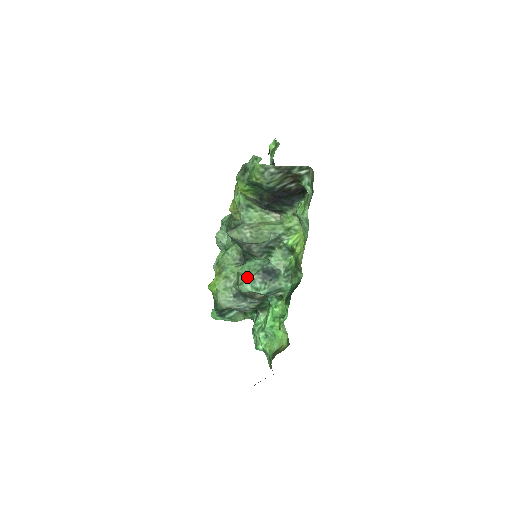
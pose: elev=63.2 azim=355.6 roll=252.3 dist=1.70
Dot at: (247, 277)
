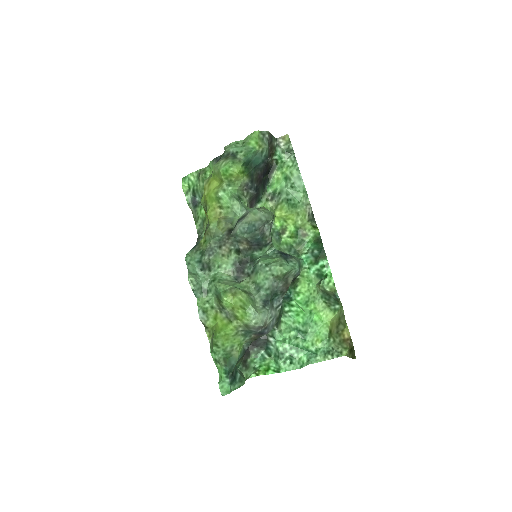
Dot at: (278, 260)
